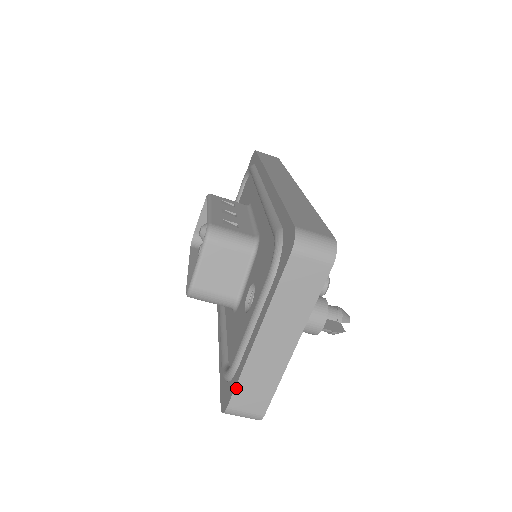
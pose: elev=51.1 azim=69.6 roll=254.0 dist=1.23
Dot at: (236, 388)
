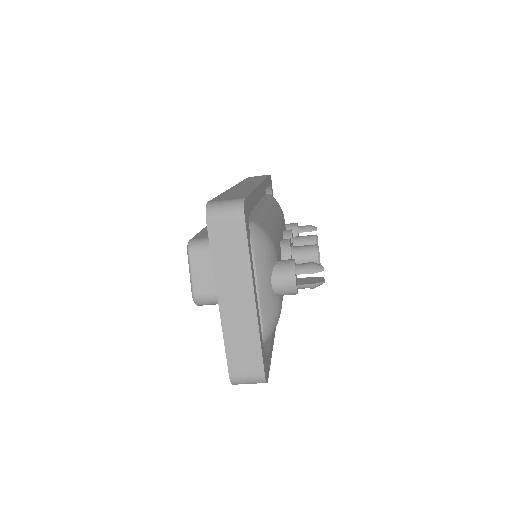
Dot at: (227, 356)
